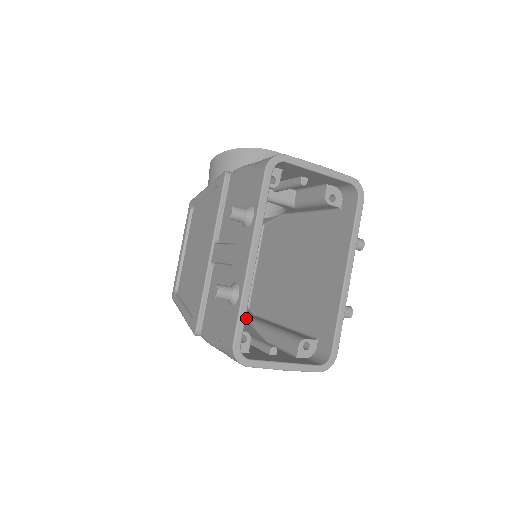
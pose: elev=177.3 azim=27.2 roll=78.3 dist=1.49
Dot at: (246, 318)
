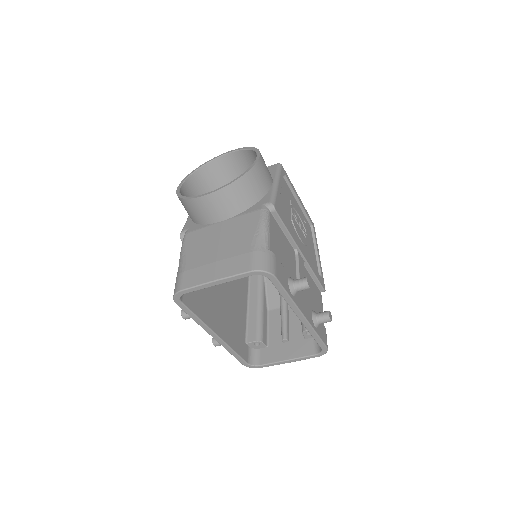
Dot at: occluded
